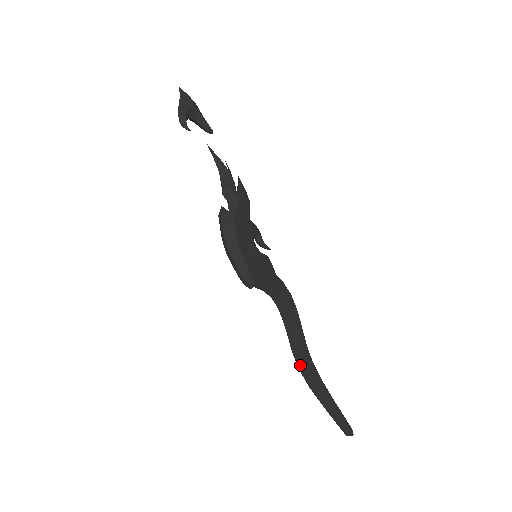
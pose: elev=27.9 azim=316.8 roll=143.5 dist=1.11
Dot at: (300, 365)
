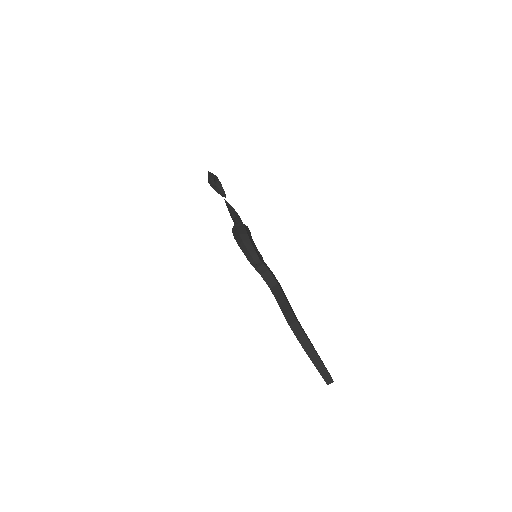
Dot at: (290, 322)
